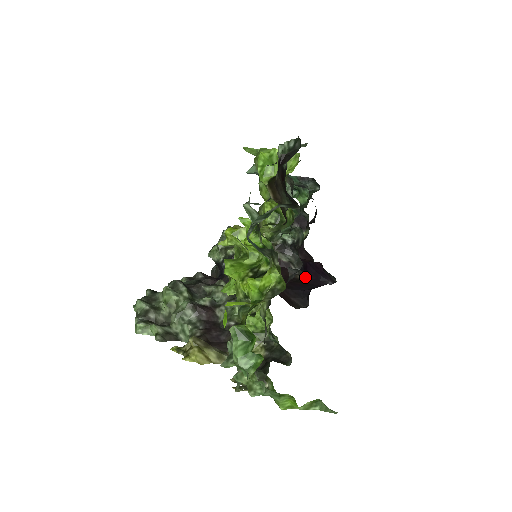
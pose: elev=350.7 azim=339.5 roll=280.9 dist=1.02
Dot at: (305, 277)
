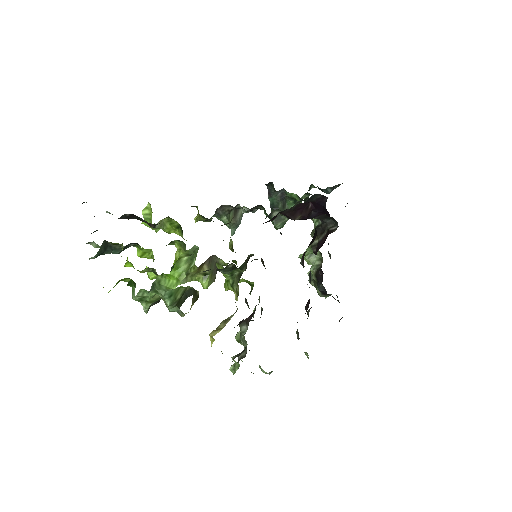
Dot at: occluded
